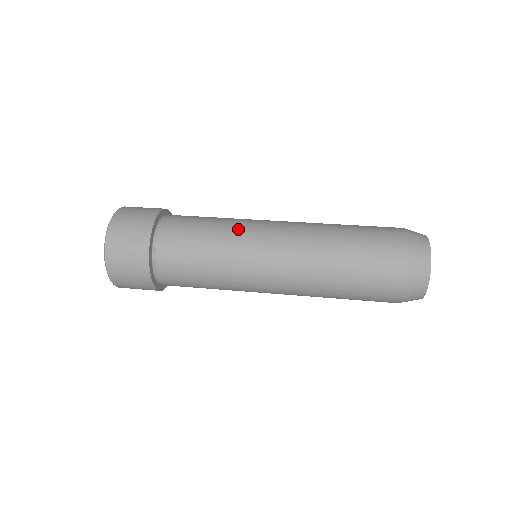
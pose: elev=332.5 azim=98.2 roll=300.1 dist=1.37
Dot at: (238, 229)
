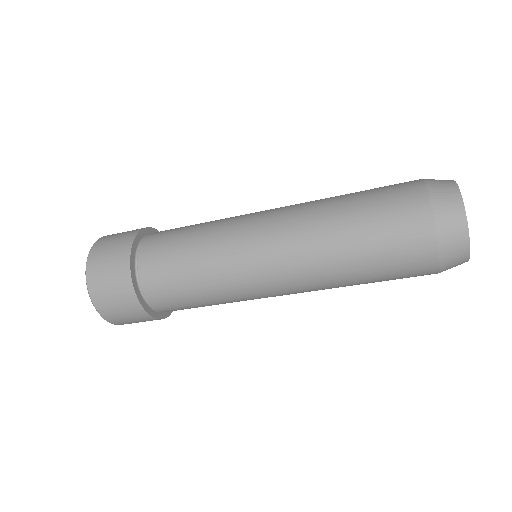
Dot at: occluded
